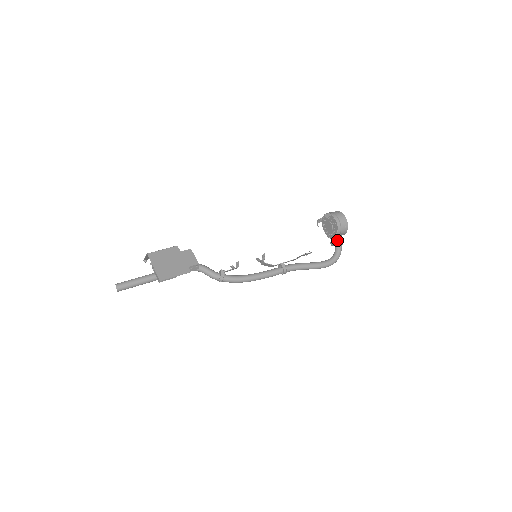
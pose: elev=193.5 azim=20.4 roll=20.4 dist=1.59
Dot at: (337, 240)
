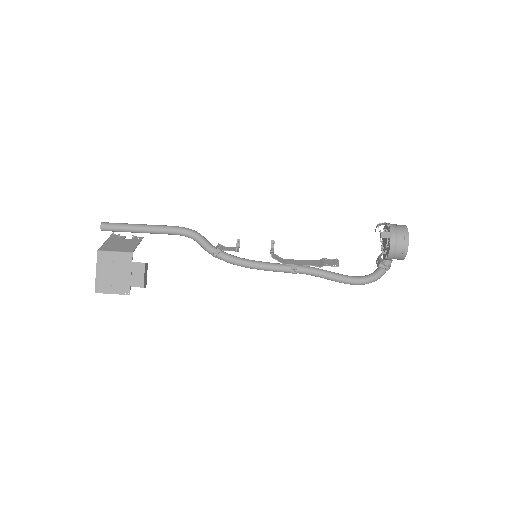
Dot at: (384, 262)
